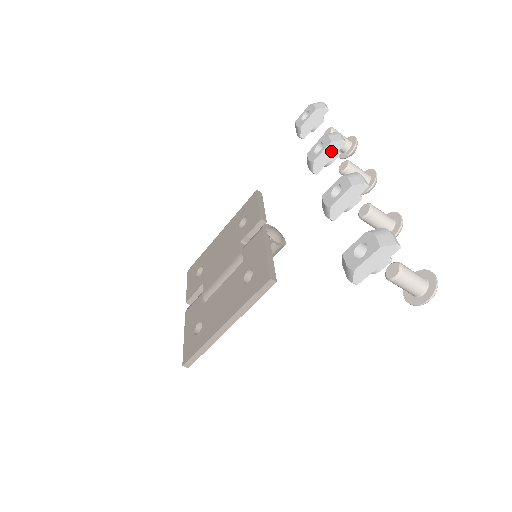
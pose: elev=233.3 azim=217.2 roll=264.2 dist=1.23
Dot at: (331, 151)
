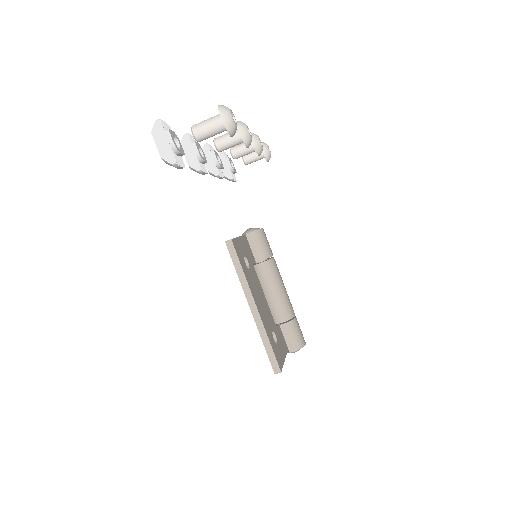
Dot at: (208, 156)
